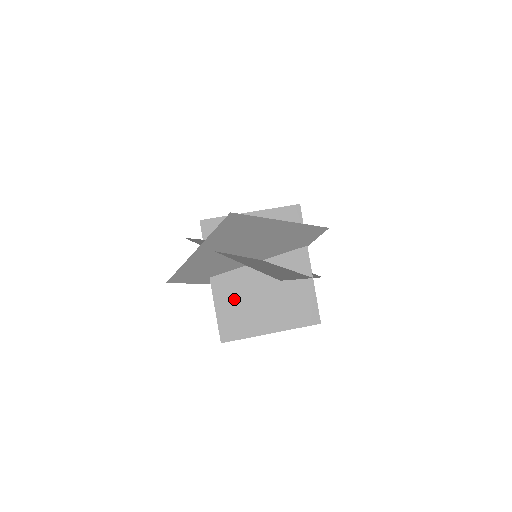
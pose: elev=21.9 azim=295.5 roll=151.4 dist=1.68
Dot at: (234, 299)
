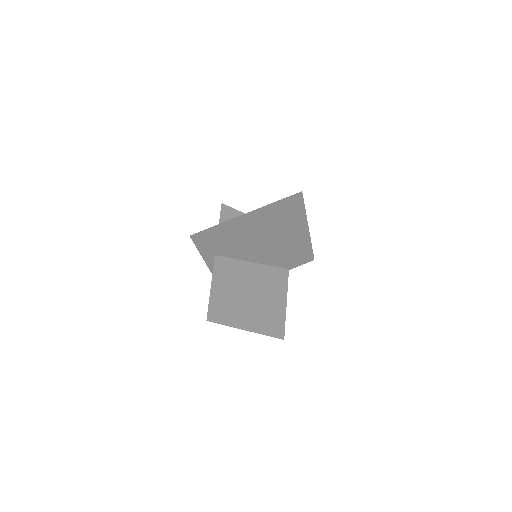
Dot at: (228, 285)
